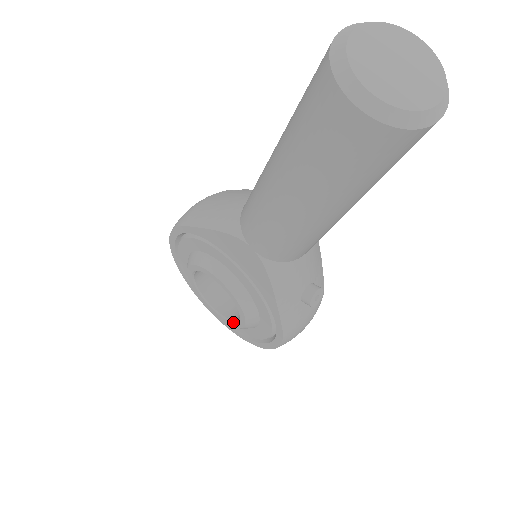
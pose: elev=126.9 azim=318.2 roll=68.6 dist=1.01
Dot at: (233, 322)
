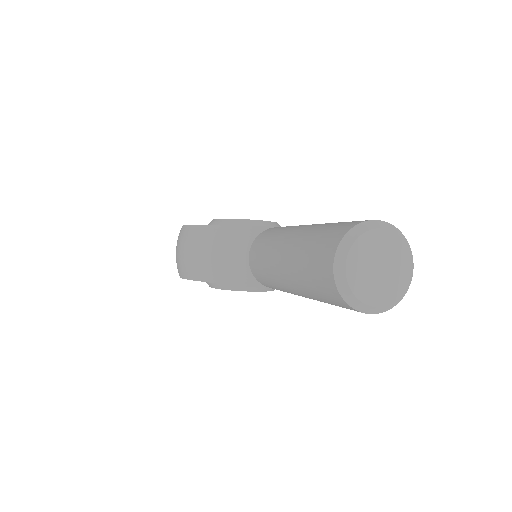
Dot at: occluded
